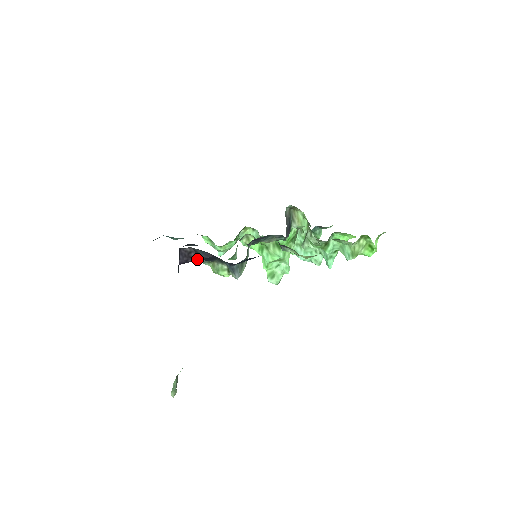
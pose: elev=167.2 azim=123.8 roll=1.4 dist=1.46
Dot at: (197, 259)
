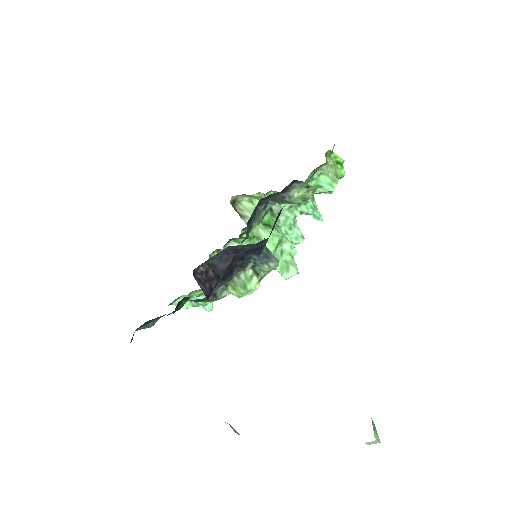
Dot at: (218, 279)
